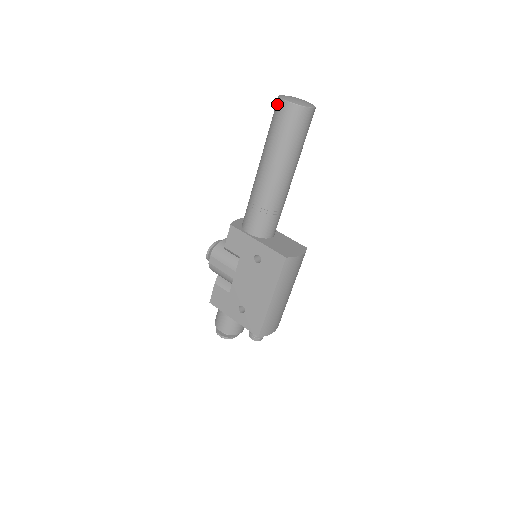
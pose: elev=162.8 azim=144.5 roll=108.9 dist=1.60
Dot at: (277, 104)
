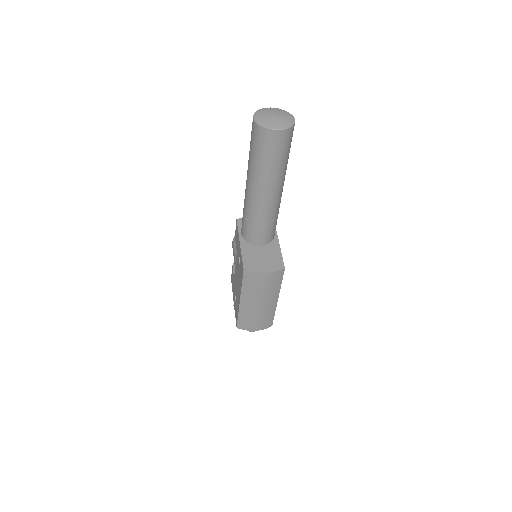
Dot at: occluded
